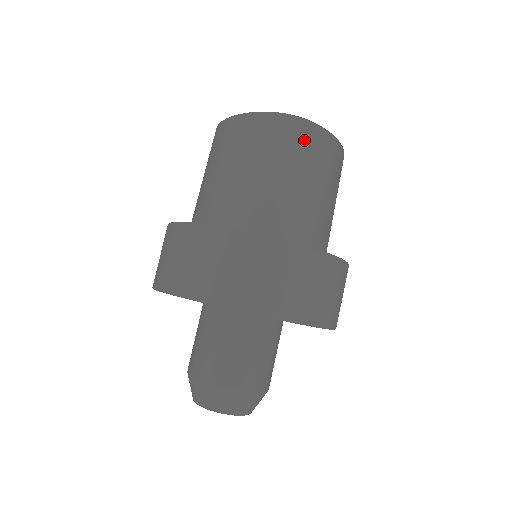
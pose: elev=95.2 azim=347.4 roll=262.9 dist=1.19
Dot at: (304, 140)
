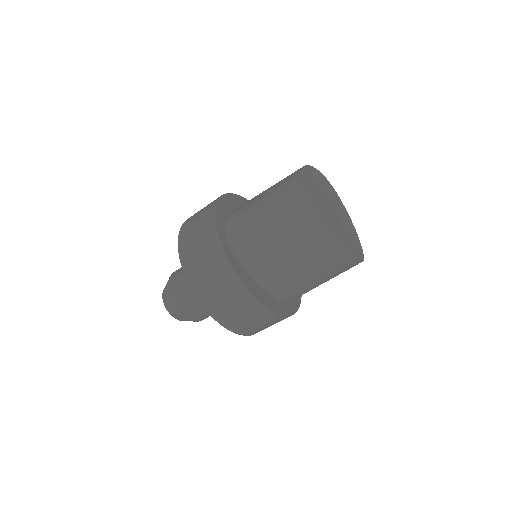
Dot at: occluded
